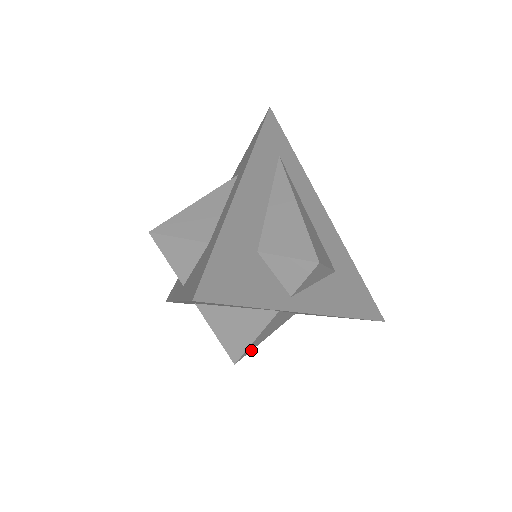
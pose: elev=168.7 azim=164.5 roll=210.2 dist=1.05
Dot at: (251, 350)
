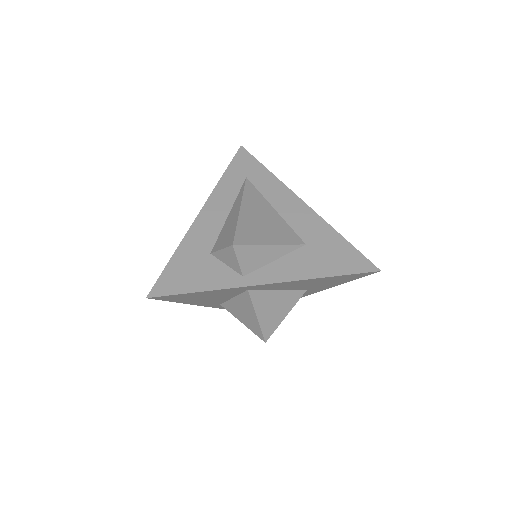
Dot at: occluded
